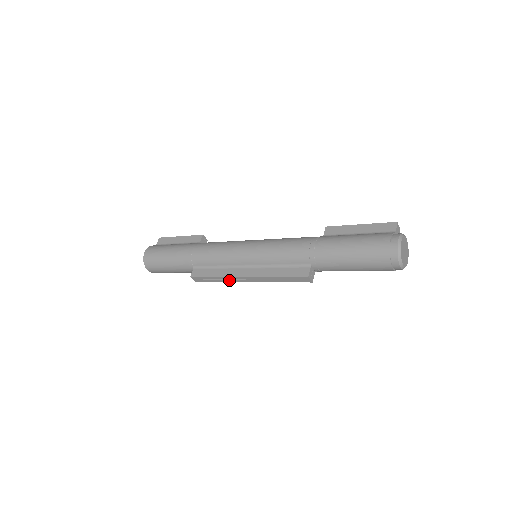
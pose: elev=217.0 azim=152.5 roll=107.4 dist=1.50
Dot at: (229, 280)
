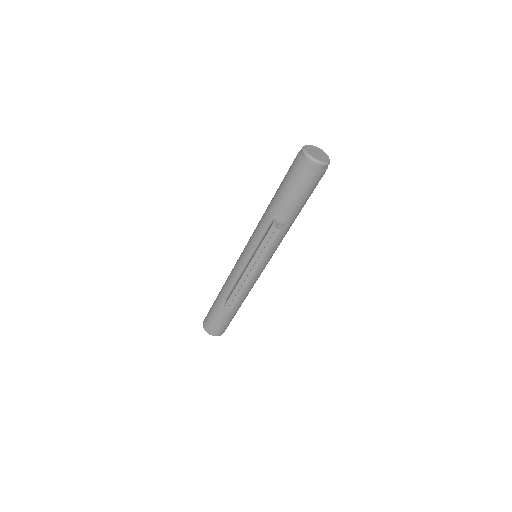
Dot at: (243, 285)
